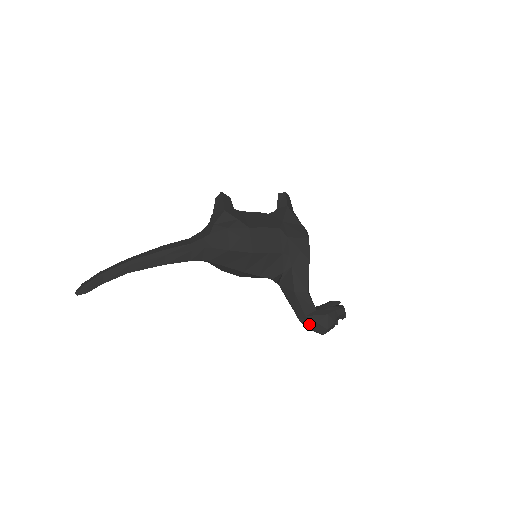
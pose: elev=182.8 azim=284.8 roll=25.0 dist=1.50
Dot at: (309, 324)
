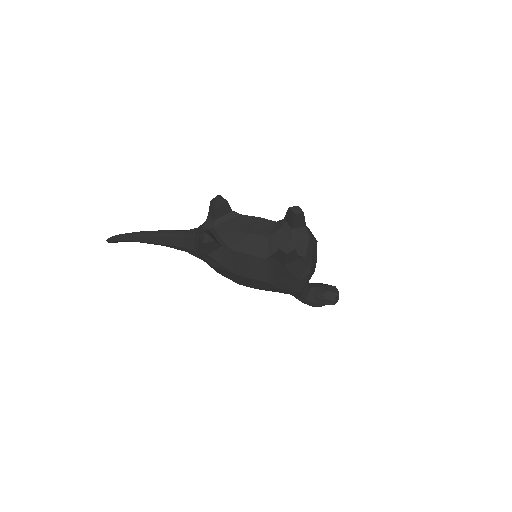
Dot at: occluded
